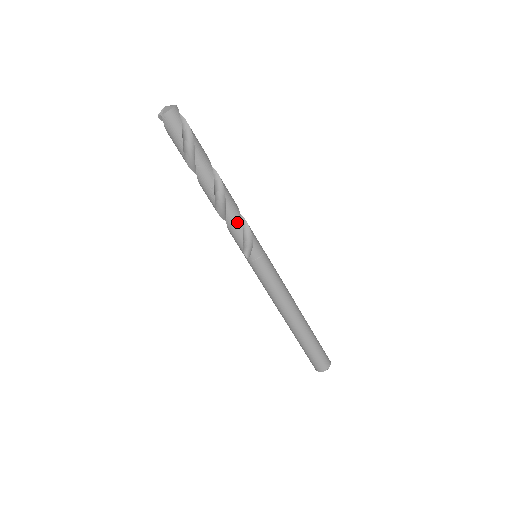
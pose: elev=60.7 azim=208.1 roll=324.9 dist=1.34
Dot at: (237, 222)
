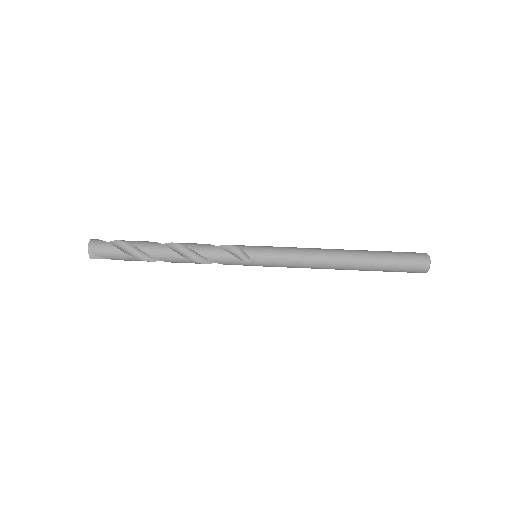
Dot at: (209, 248)
